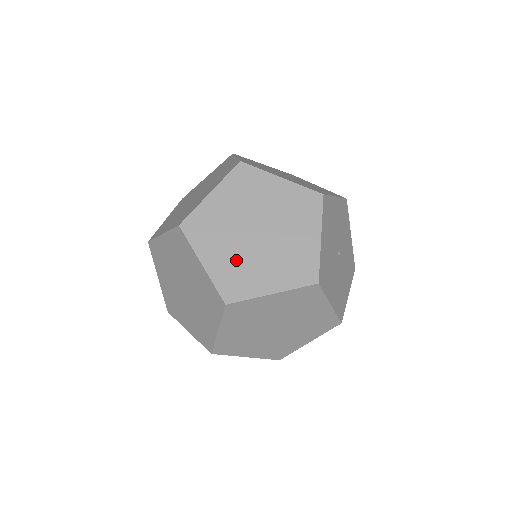
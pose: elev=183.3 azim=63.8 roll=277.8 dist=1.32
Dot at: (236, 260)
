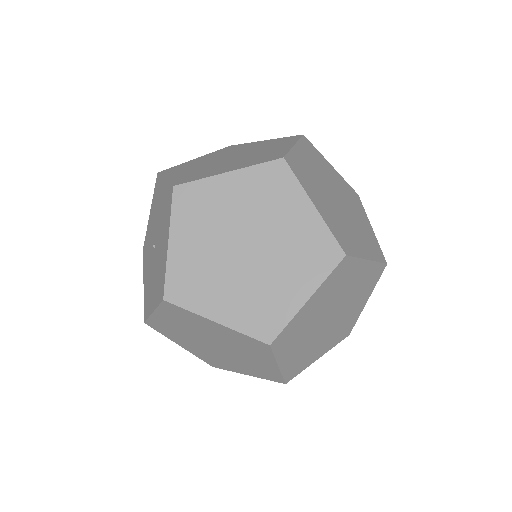
Dot at: (305, 349)
